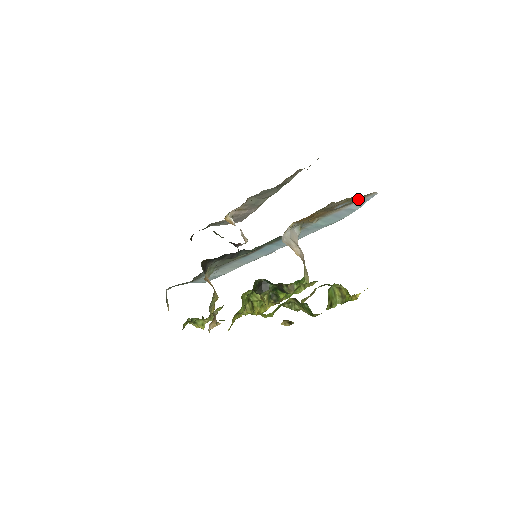
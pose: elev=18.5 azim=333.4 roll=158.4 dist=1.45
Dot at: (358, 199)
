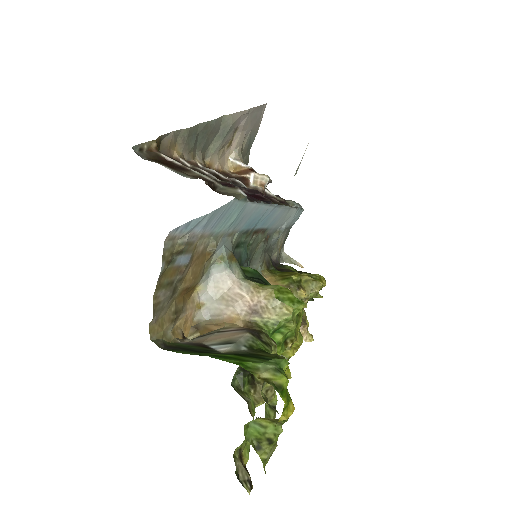
Dot at: (175, 250)
